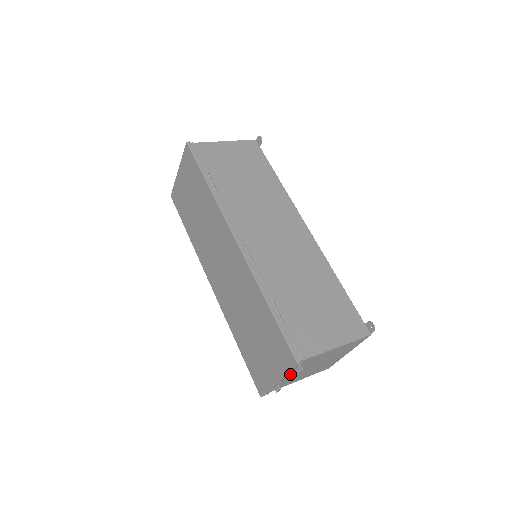
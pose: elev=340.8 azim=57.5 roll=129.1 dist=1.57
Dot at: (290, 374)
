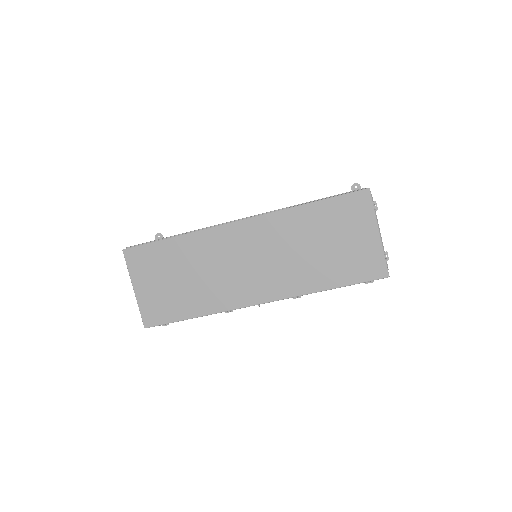
Dot at: occluded
